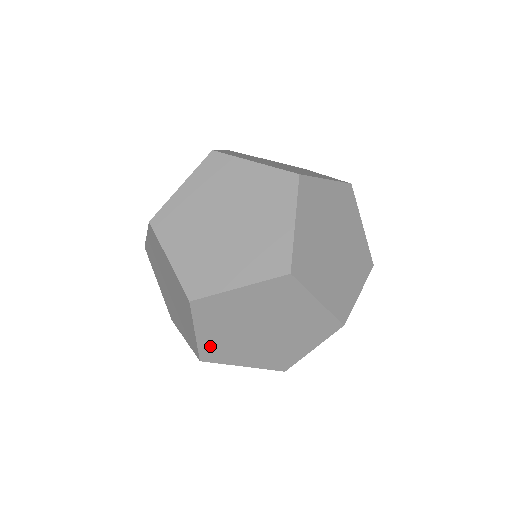
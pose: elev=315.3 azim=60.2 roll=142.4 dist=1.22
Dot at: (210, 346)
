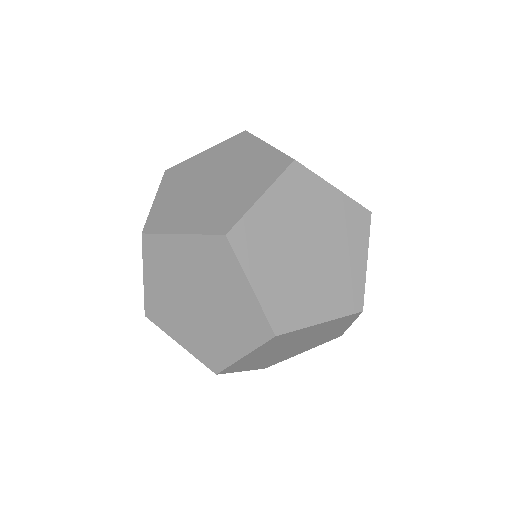
Dot at: (154, 300)
